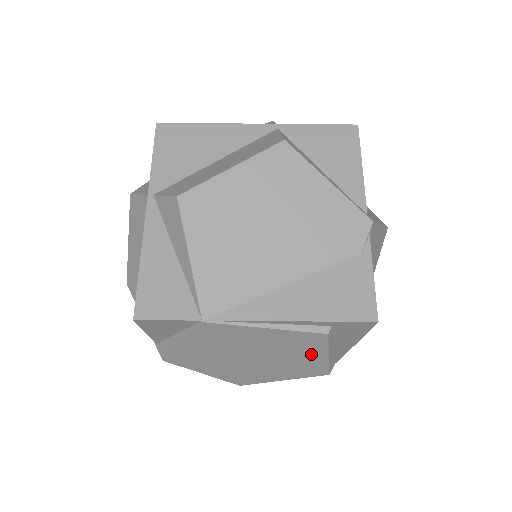
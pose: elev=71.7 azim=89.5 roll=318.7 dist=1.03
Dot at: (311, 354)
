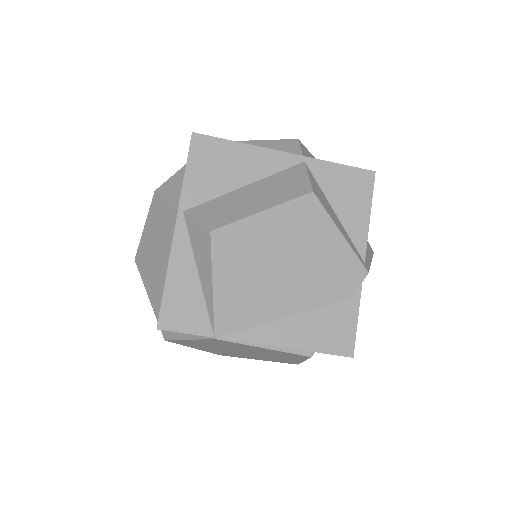
Dot at: (291, 358)
